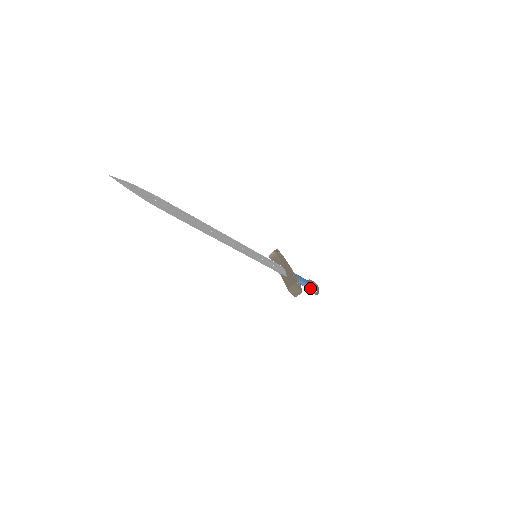
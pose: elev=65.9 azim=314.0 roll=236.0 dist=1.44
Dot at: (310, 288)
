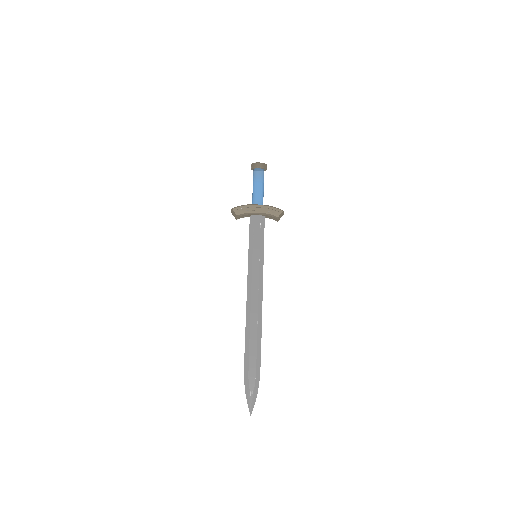
Dot at: occluded
